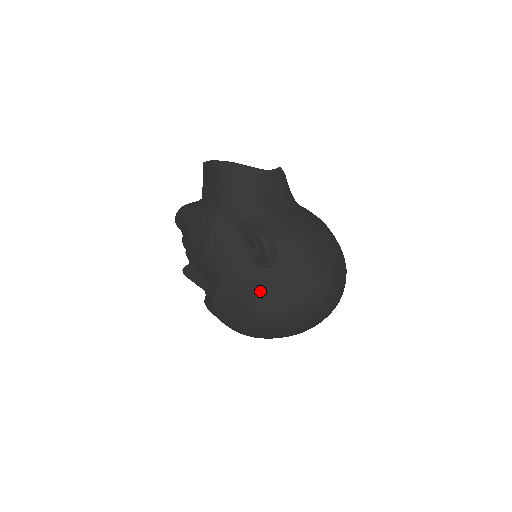
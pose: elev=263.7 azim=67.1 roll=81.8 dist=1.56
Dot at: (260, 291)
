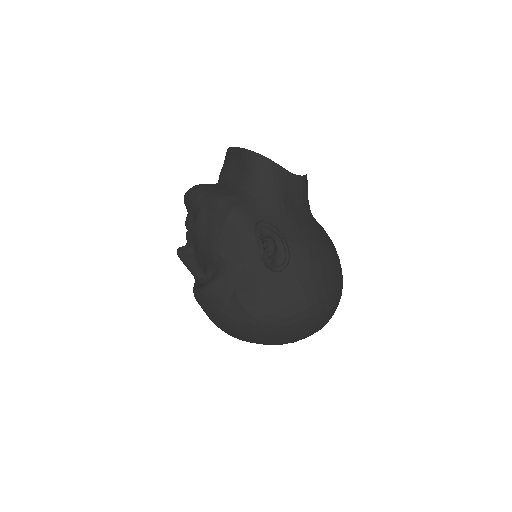
Dot at: (261, 293)
